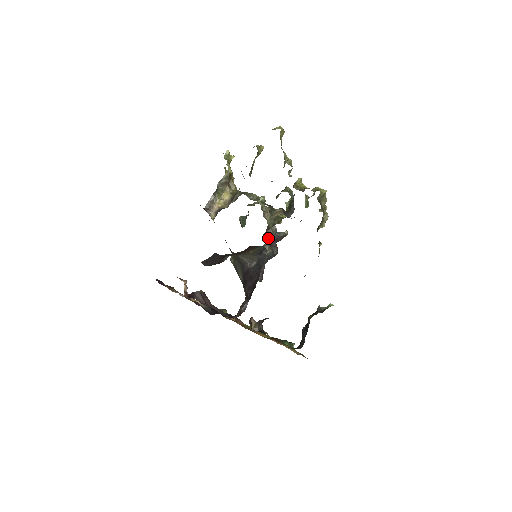
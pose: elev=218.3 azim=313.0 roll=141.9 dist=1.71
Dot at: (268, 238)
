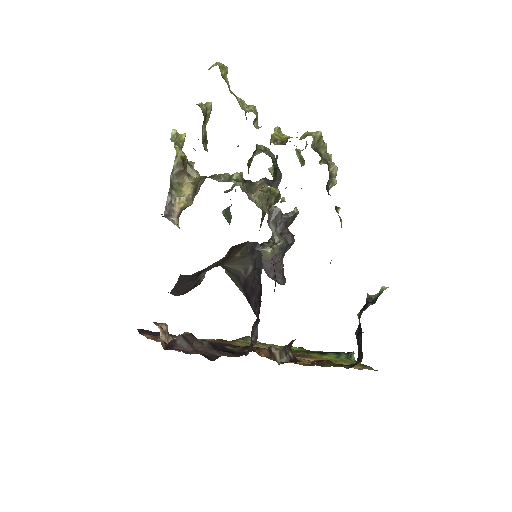
Dot at: (274, 225)
